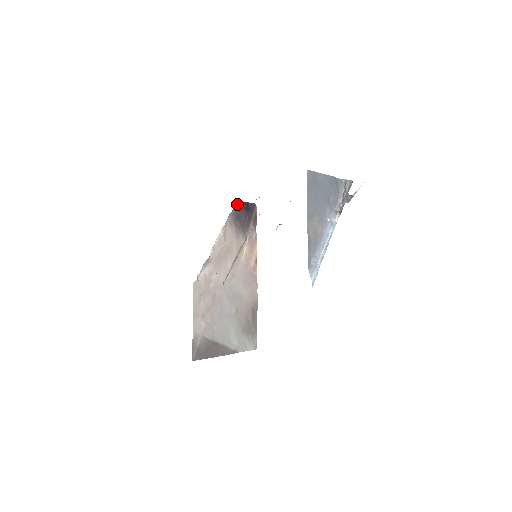
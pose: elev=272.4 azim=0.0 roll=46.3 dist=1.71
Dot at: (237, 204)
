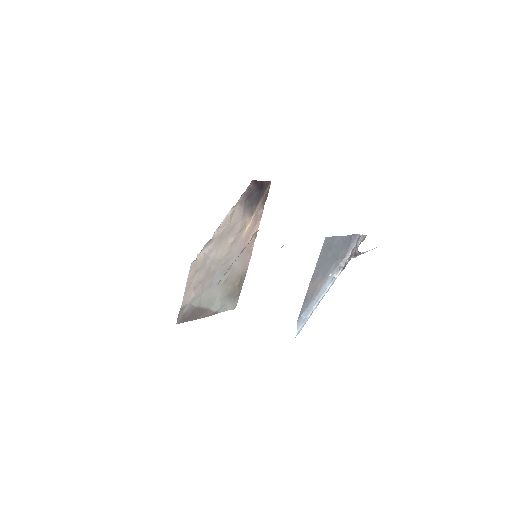
Dot at: (252, 183)
